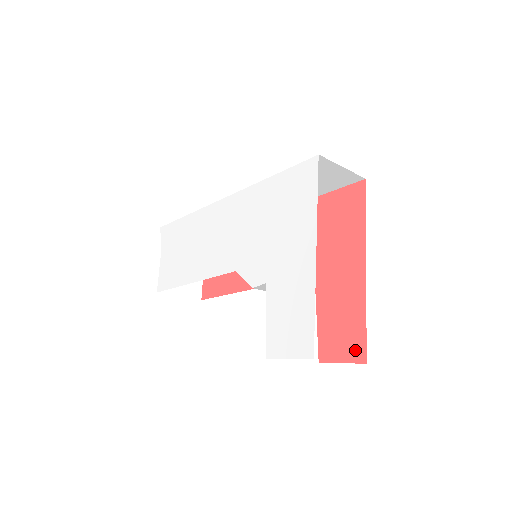
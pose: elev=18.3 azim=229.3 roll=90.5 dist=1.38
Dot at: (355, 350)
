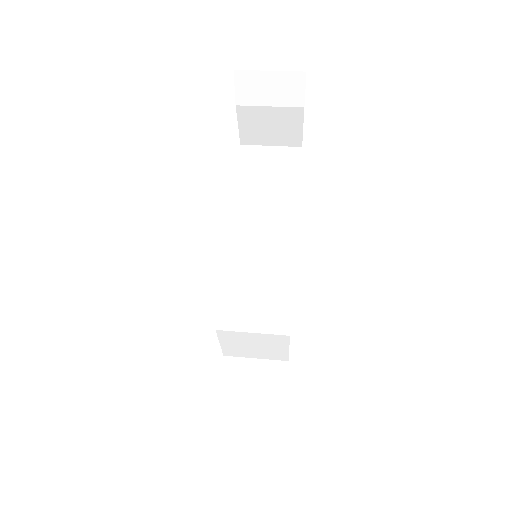
Dot at: occluded
